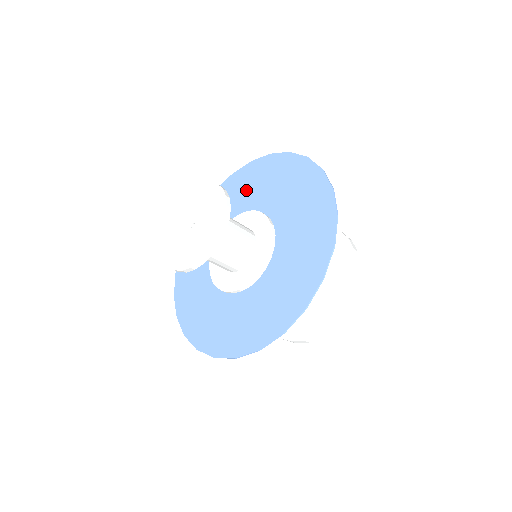
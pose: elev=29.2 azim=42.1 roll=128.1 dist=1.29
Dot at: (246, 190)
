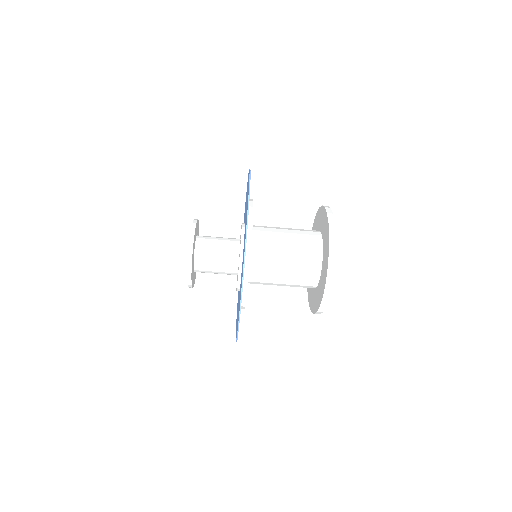
Dot at: occluded
